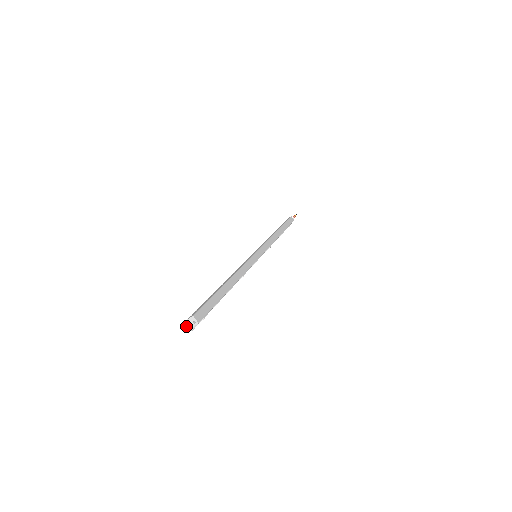
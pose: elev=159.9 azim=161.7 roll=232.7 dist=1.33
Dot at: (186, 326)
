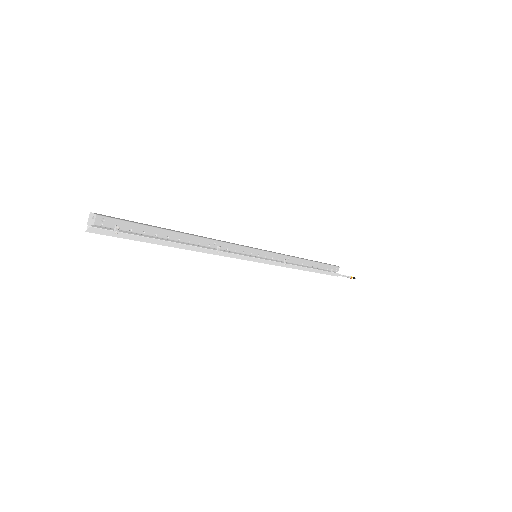
Dot at: (86, 228)
